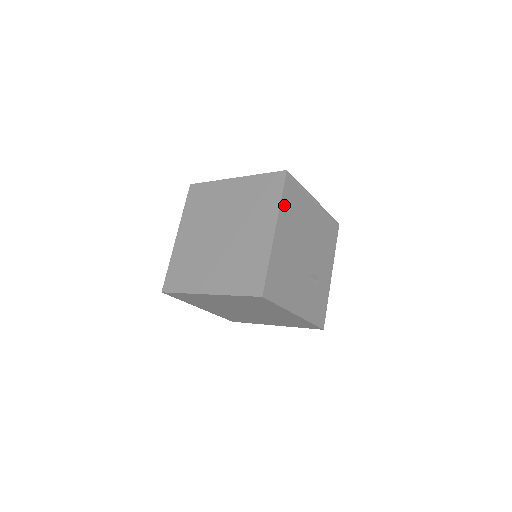
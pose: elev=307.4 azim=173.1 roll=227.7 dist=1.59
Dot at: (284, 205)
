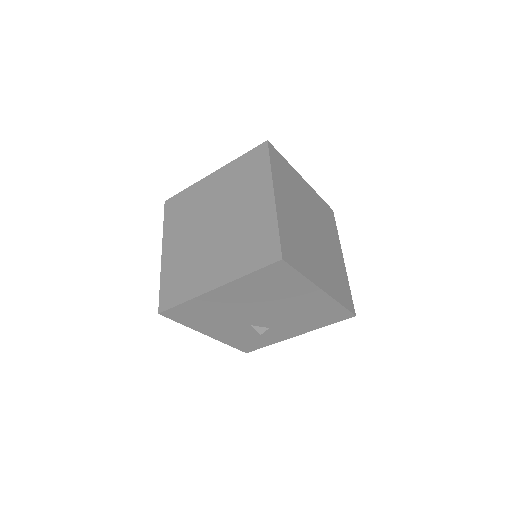
Dot at: (250, 279)
